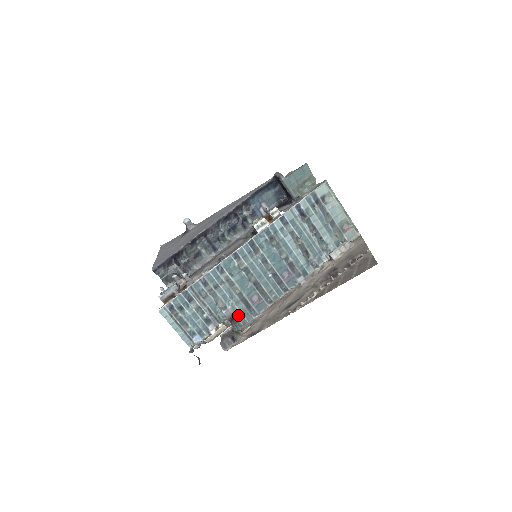
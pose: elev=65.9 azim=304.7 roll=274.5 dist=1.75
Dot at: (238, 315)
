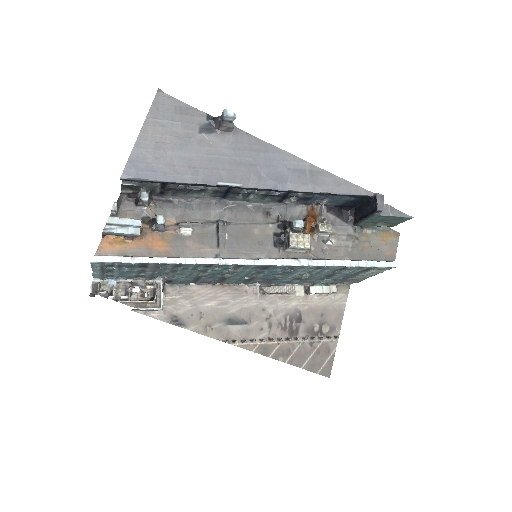
Dot at: (177, 281)
